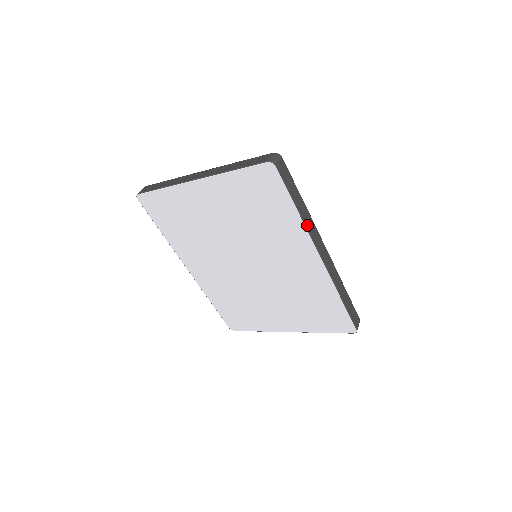
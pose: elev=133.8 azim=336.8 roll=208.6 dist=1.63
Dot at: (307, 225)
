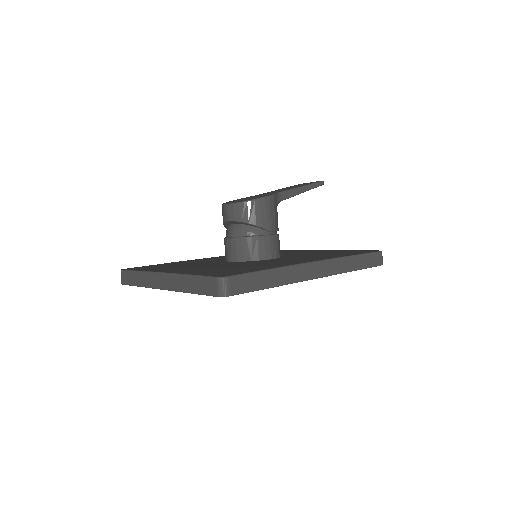
Dot at: (289, 281)
